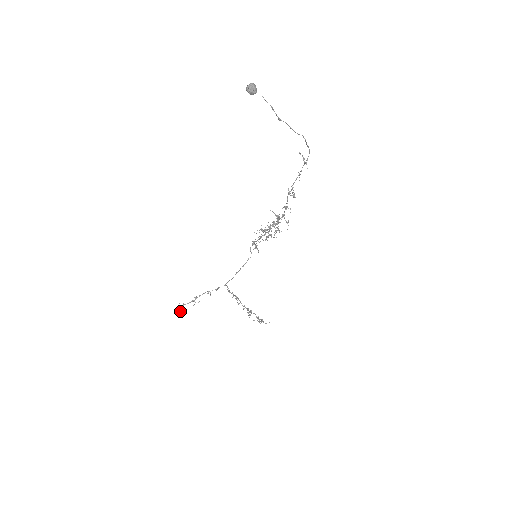
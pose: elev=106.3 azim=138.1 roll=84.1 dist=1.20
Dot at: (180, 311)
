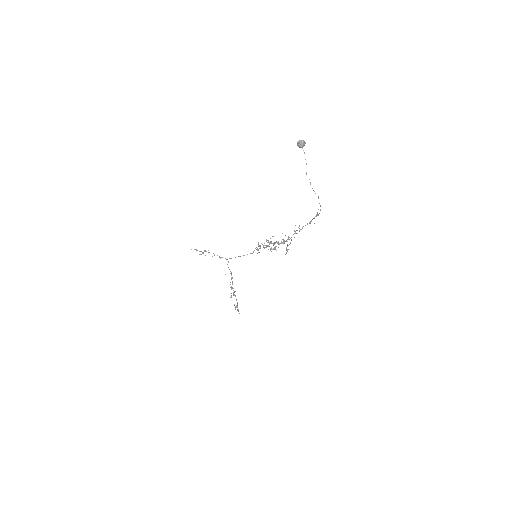
Dot at: occluded
